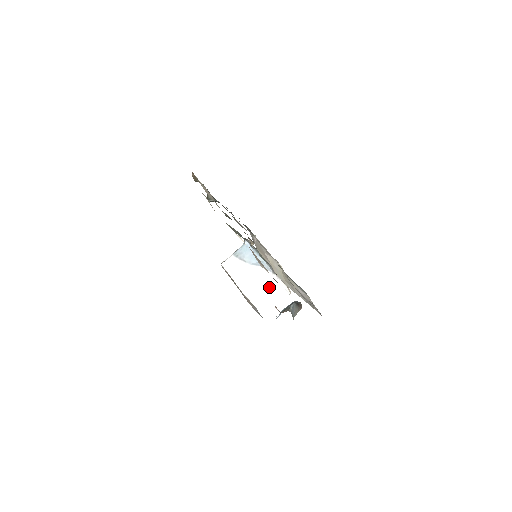
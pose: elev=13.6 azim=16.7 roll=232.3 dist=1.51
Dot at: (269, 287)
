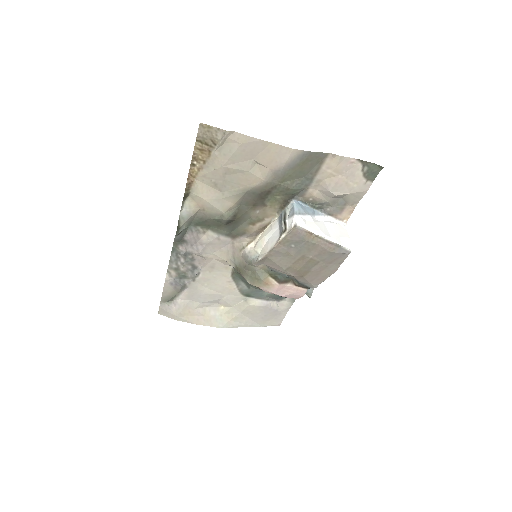
Dot at: (333, 227)
